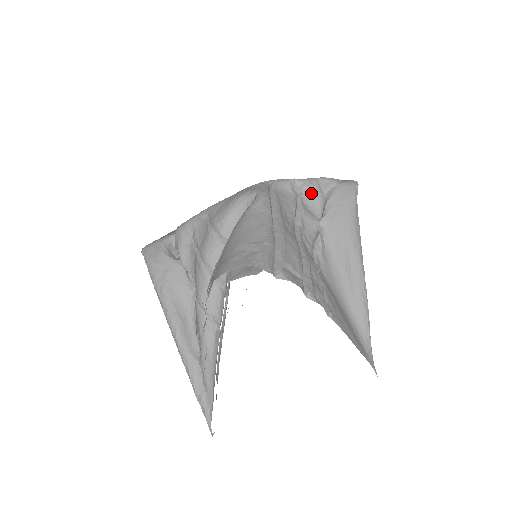
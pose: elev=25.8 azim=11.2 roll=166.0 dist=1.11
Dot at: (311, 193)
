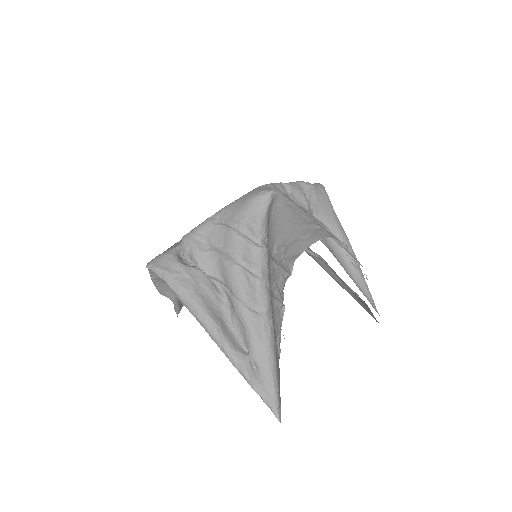
Dot at: (297, 193)
